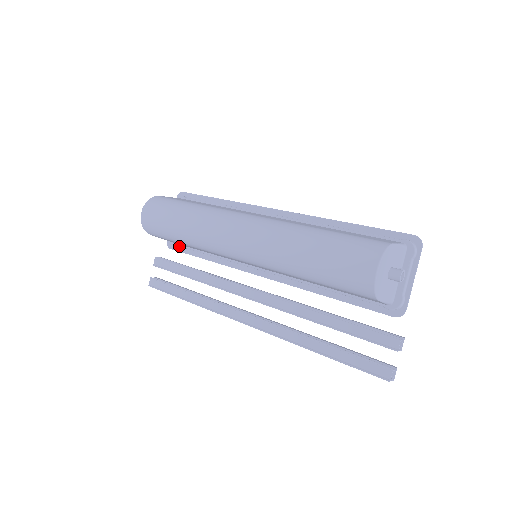
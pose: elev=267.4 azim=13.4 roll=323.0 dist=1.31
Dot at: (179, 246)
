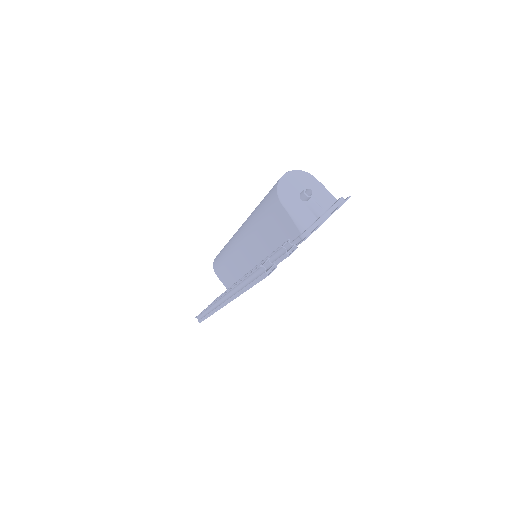
Dot at: occluded
